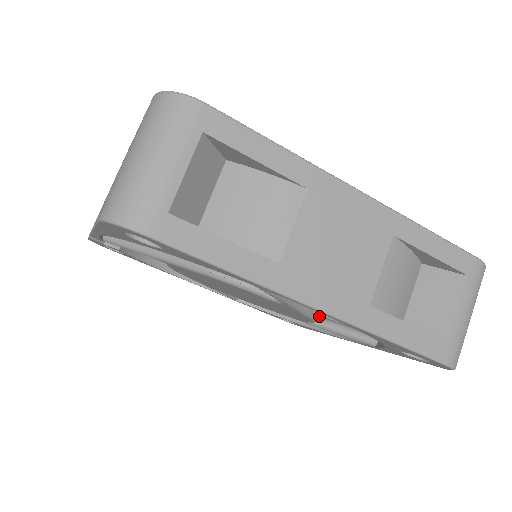
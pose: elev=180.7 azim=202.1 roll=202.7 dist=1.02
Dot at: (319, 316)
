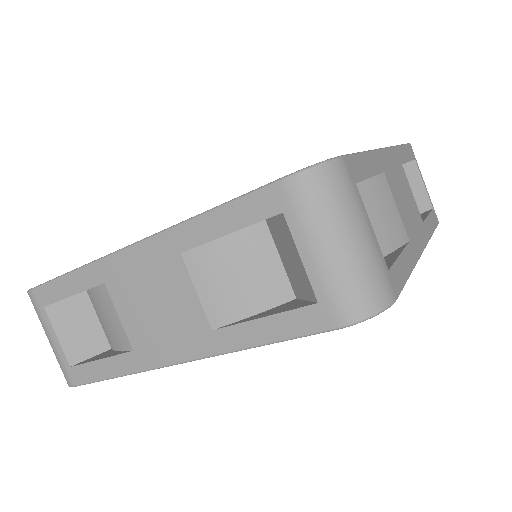
Dot at: occluded
